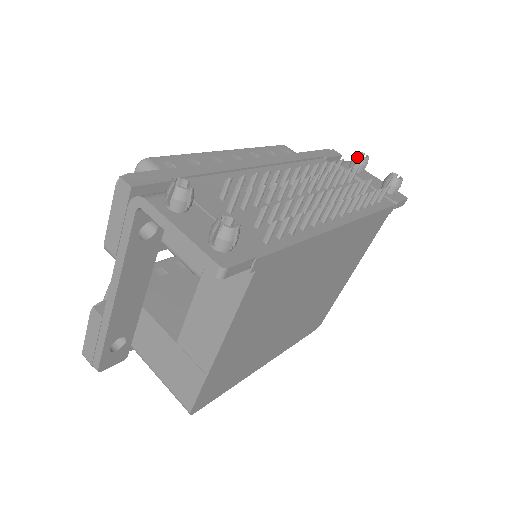
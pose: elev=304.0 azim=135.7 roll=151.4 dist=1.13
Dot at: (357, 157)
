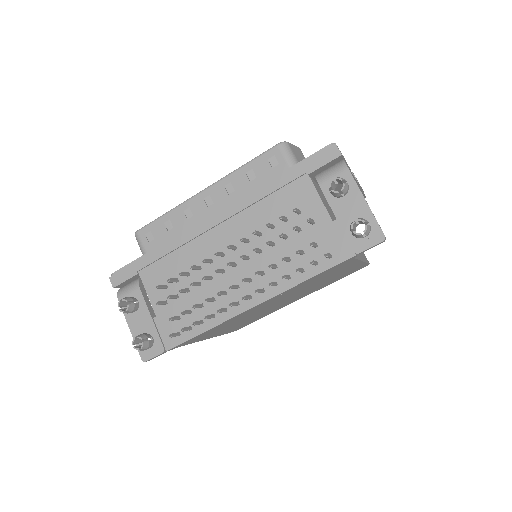
Dot at: (329, 188)
